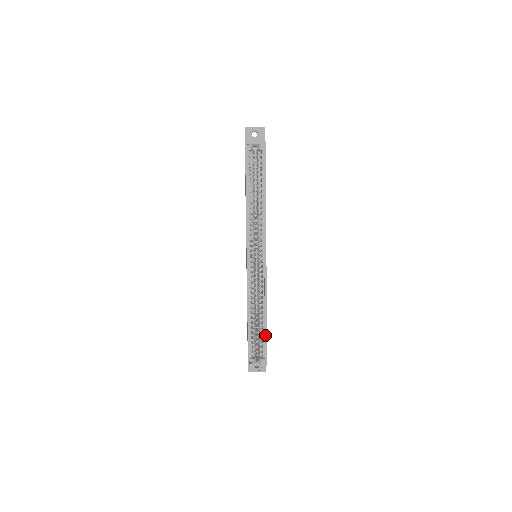
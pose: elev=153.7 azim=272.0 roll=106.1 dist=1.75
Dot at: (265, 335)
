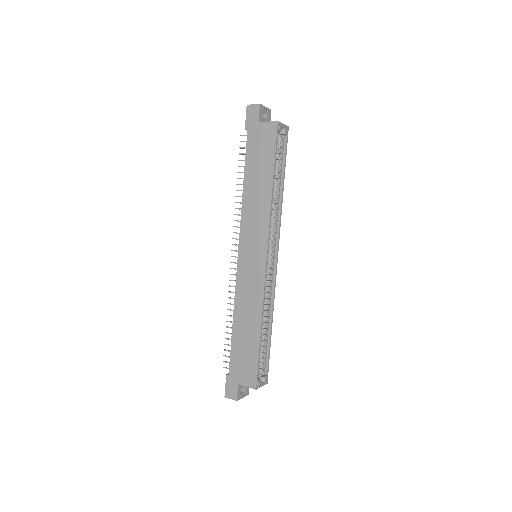
Dot at: (269, 347)
